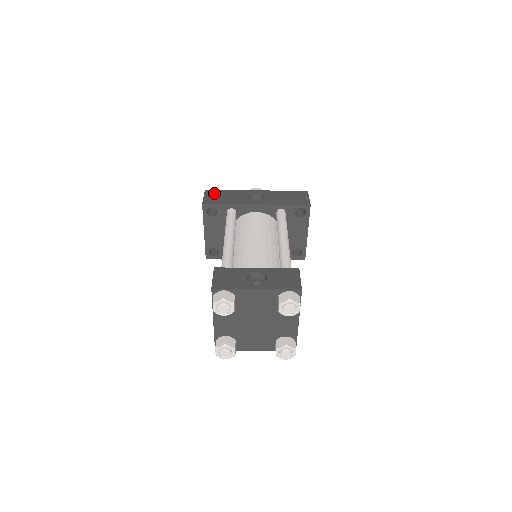
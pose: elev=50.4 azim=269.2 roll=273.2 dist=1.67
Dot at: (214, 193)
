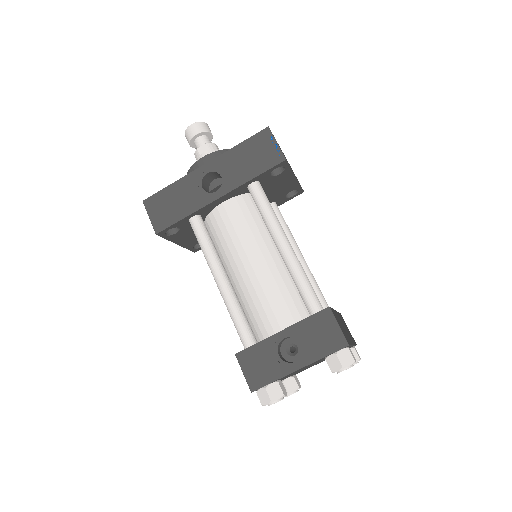
Dot at: (157, 203)
